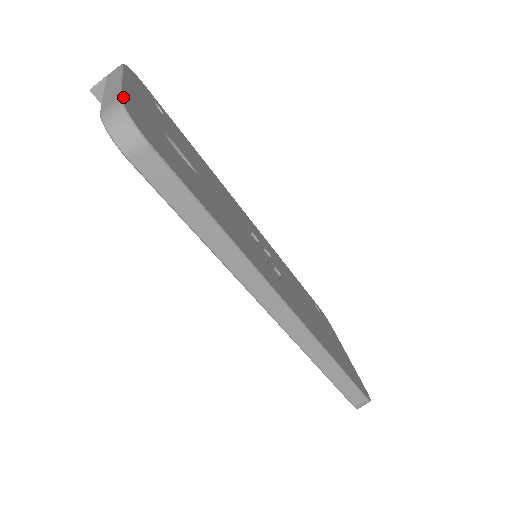
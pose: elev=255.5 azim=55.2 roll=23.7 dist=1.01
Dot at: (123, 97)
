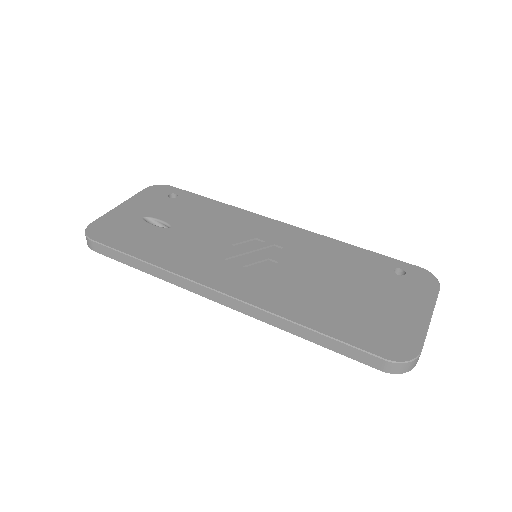
Dot at: (96, 221)
